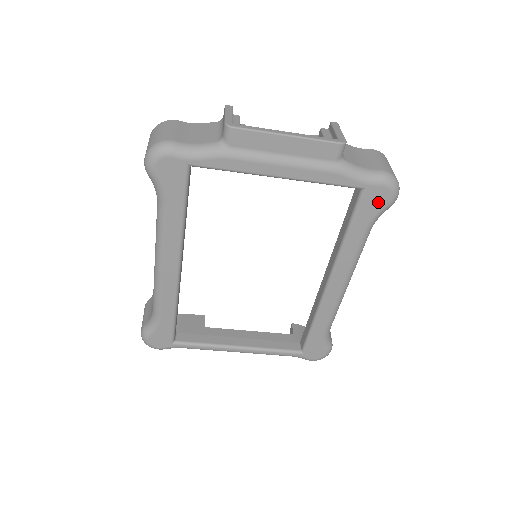
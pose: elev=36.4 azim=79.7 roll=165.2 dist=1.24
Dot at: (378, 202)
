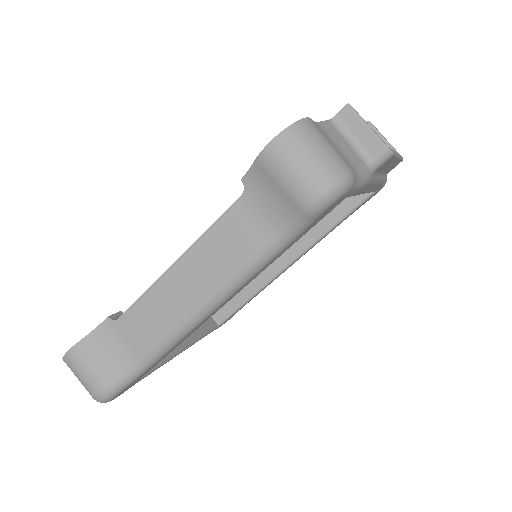
Dot at: (370, 198)
